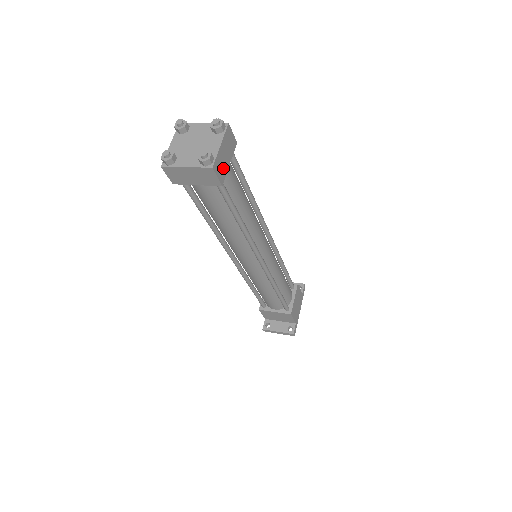
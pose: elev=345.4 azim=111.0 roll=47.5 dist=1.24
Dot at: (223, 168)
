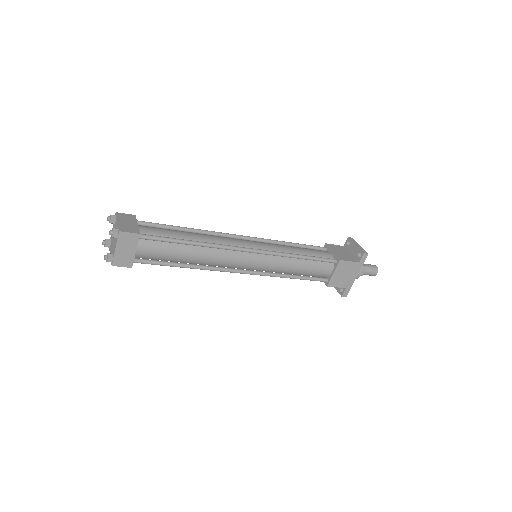
Dot at: (127, 258)
